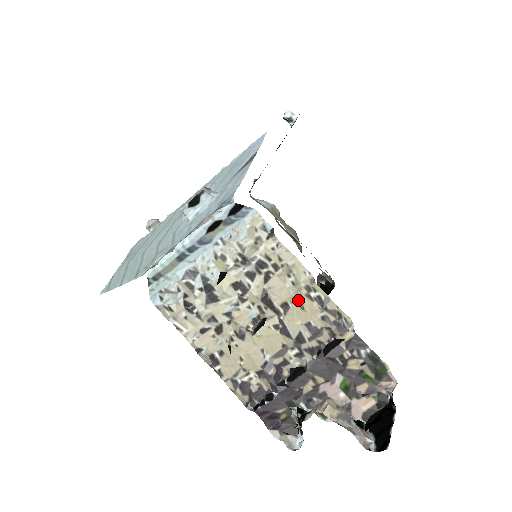
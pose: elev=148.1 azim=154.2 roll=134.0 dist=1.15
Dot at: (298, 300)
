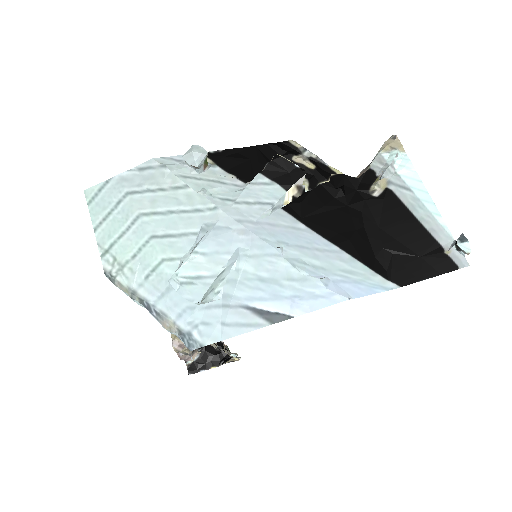
Dot at: occluded
